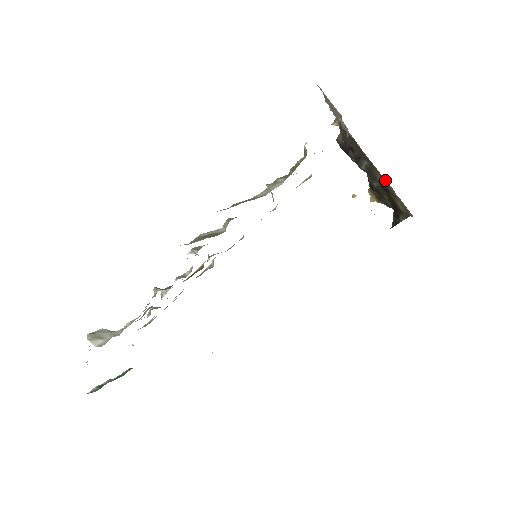
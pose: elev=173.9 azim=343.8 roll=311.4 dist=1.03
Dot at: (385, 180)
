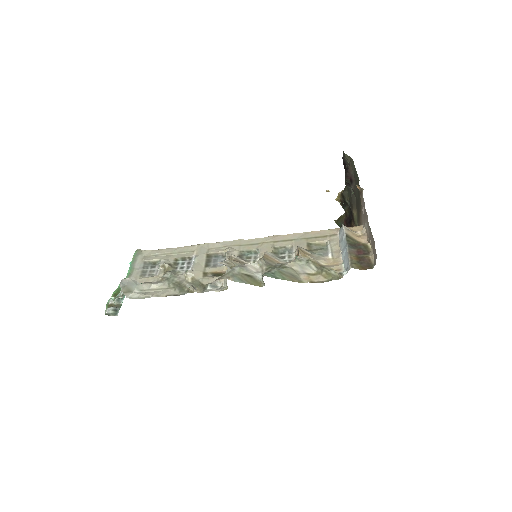
Dot at: occluded
